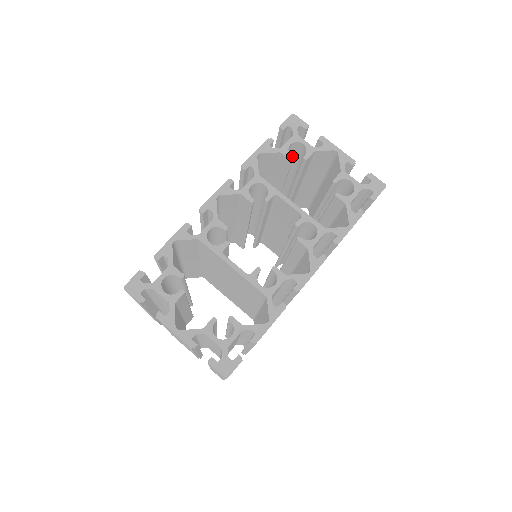
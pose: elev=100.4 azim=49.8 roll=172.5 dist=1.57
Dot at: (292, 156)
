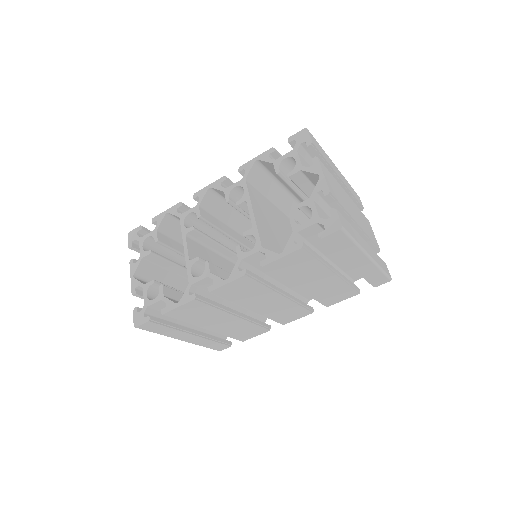
Dot at: occluded
